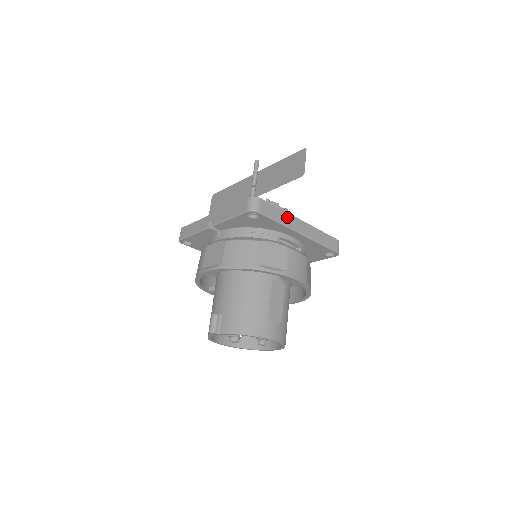
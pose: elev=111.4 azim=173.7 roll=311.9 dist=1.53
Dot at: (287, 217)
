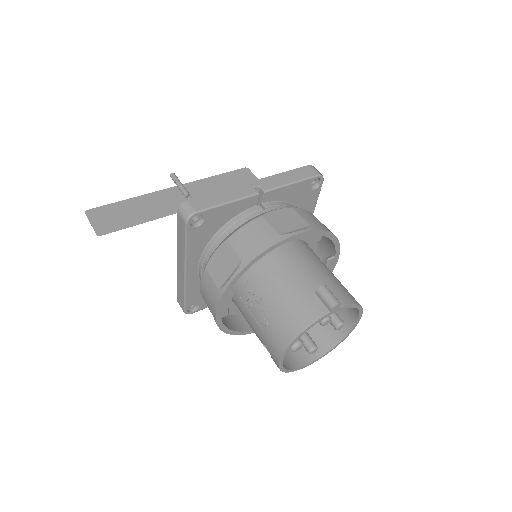
Dot at: occluded
